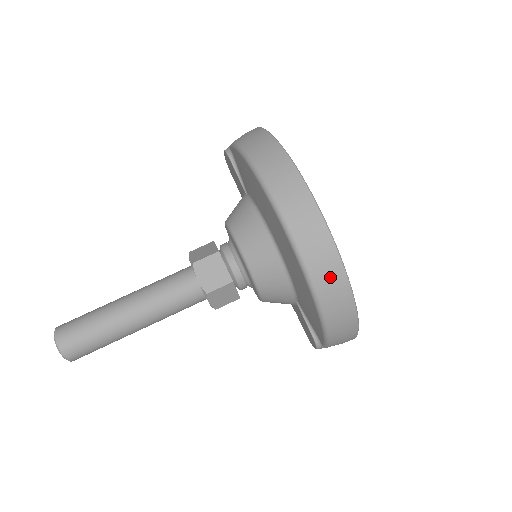
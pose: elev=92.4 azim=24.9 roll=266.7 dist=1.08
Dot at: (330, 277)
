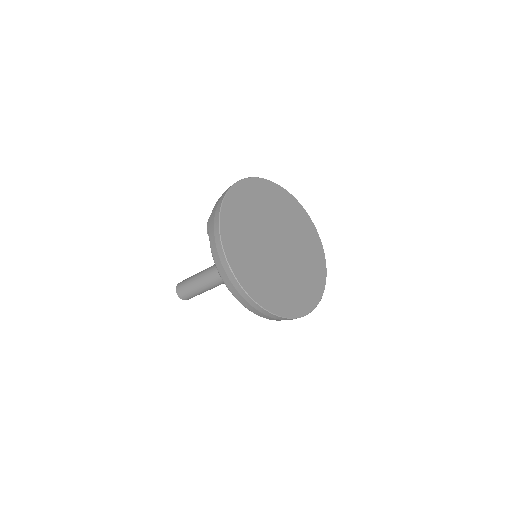
Dot at: occluded
